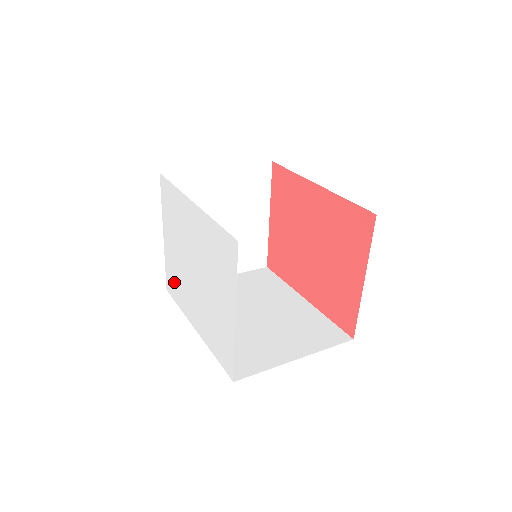
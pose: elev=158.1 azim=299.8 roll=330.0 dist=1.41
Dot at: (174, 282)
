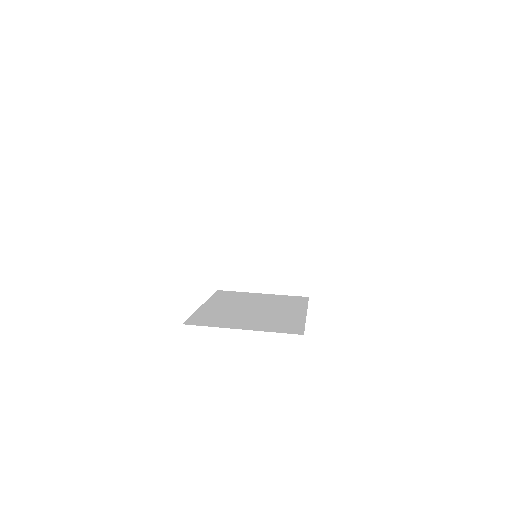
Dot at: occluded
